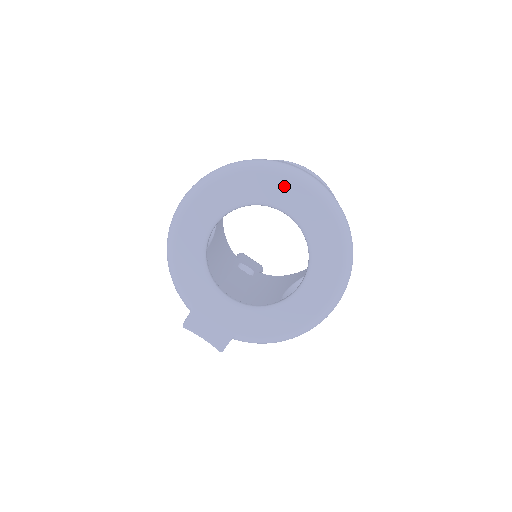
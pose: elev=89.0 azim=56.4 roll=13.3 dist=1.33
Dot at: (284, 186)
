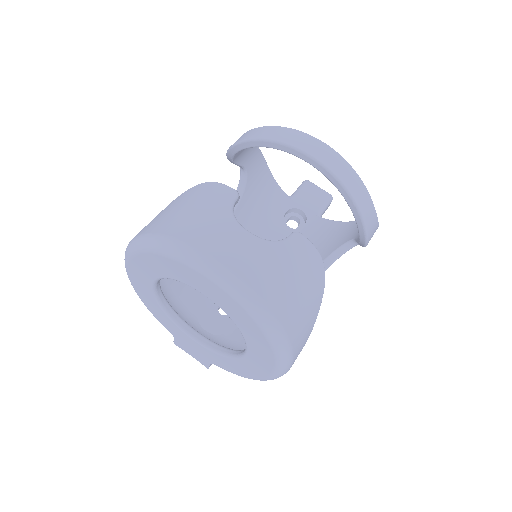
Dot at: (190, 273)
